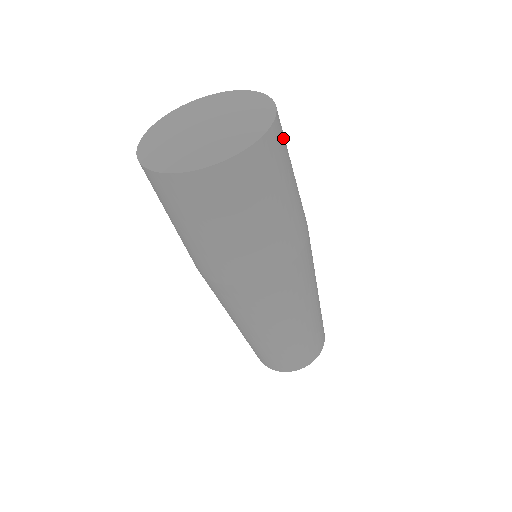
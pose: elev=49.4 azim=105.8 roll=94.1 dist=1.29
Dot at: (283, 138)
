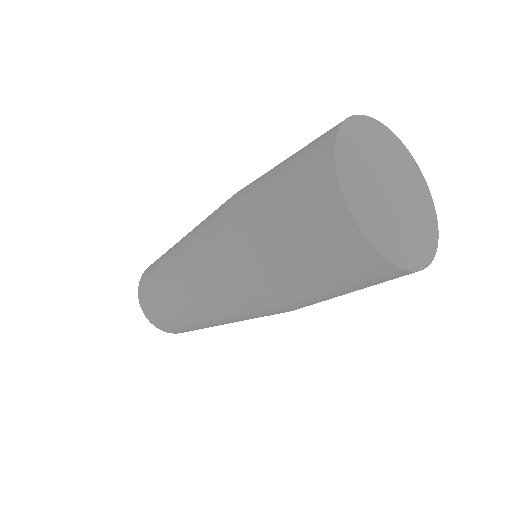
Dot at: occluded
